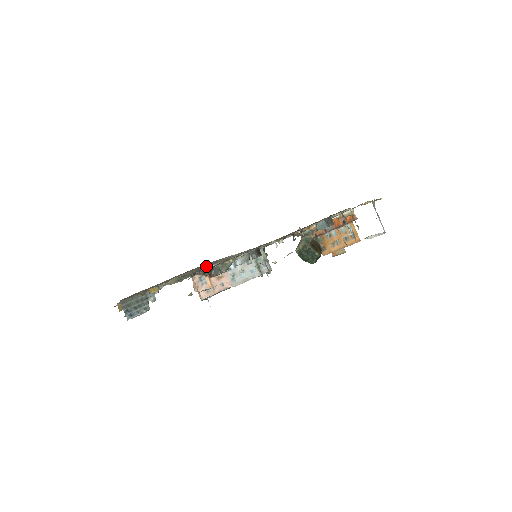
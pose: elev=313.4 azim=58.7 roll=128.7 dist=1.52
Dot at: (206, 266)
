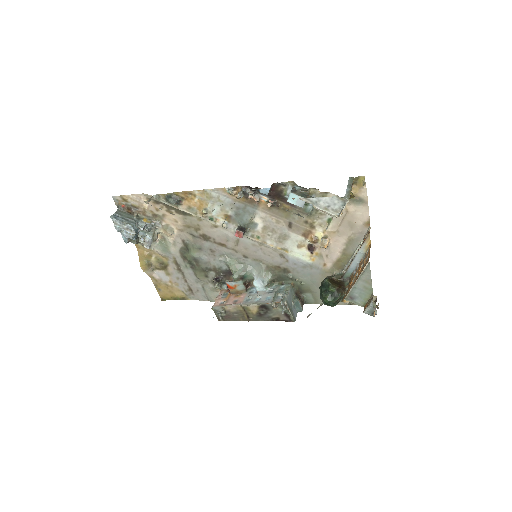
Dot at: (206, 242)
